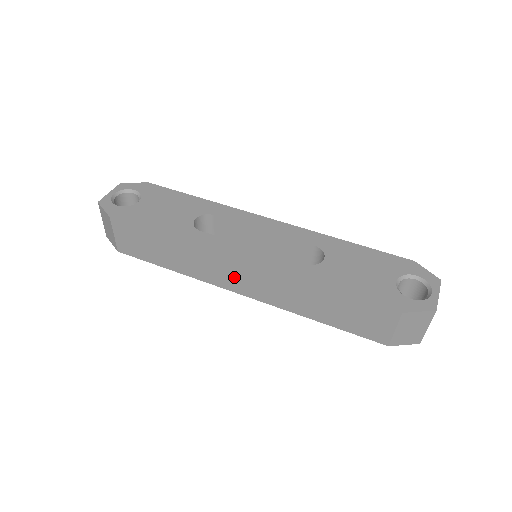
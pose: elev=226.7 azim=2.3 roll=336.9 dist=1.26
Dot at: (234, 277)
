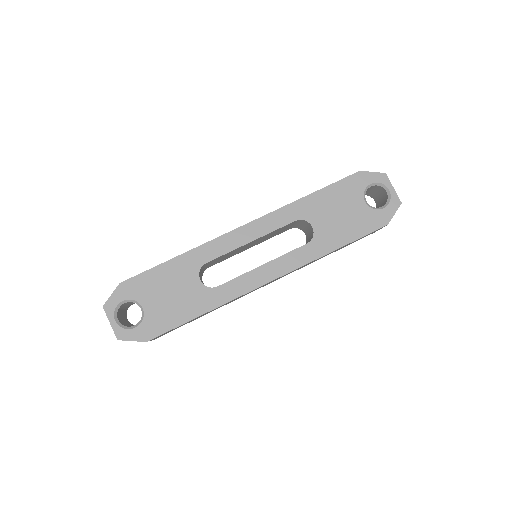
Dot at: occluded
